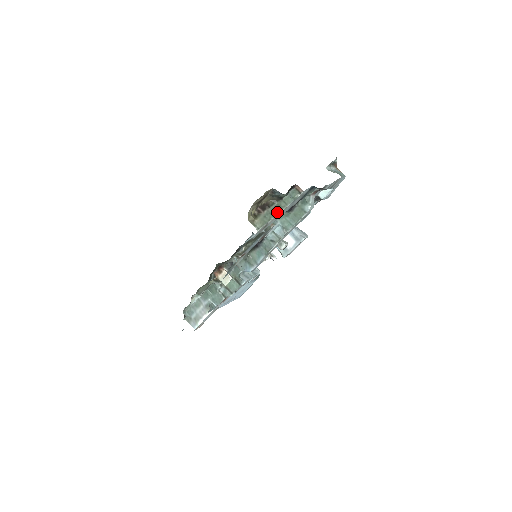
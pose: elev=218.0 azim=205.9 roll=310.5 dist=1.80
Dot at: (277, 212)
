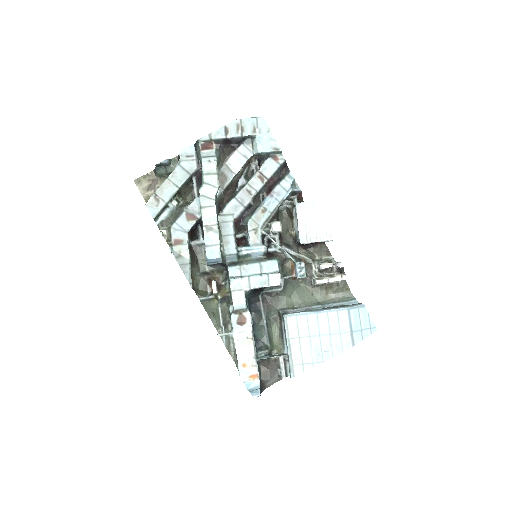
Dot at: (163, 182)
